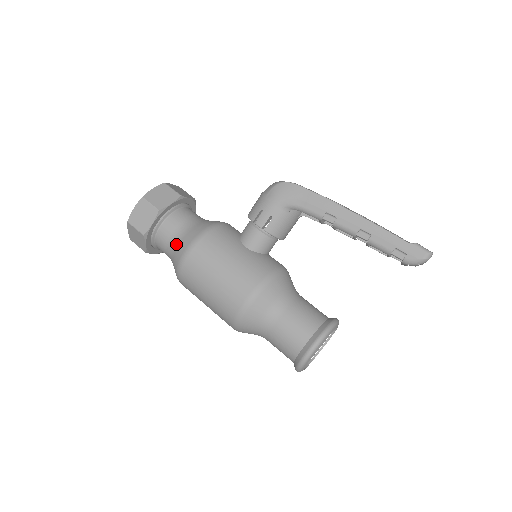
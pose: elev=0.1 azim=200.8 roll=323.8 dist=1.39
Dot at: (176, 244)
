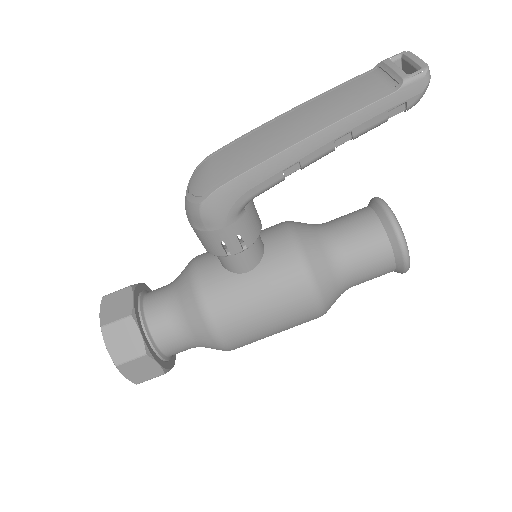
Dot at: (196, 344)
